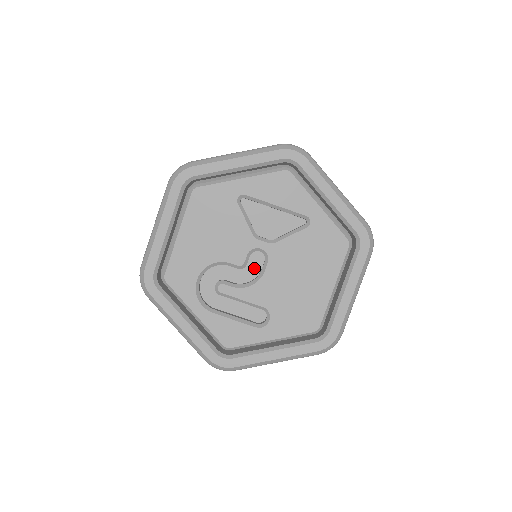
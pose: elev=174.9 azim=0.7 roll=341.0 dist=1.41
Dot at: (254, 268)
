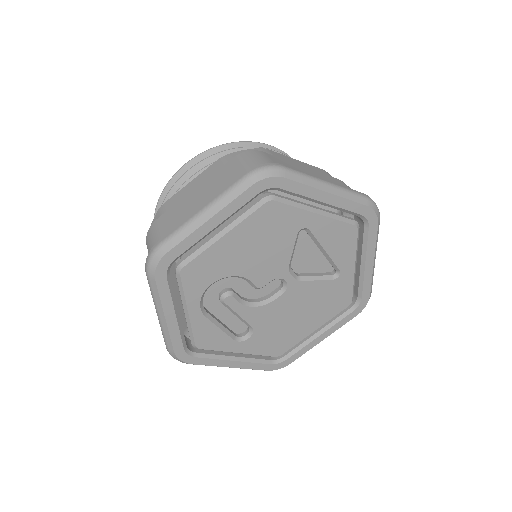
Dot at: (265, 290)
